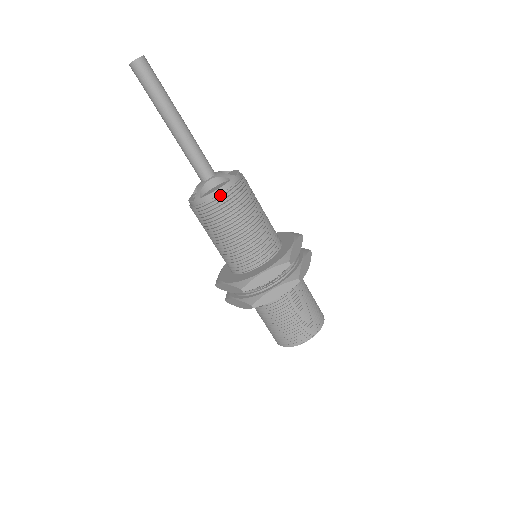
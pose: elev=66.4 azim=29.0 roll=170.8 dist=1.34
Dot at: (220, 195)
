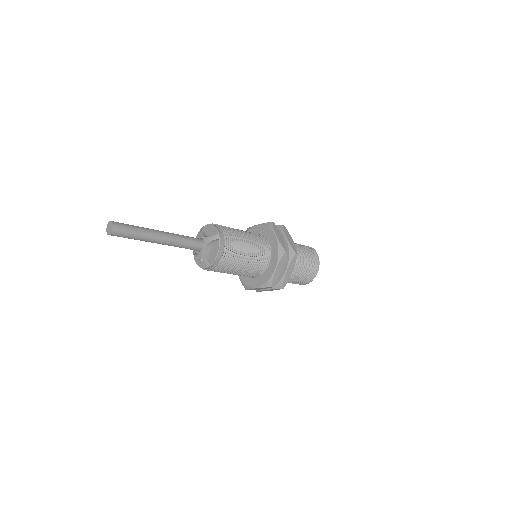
Dot at: (222, 254)
